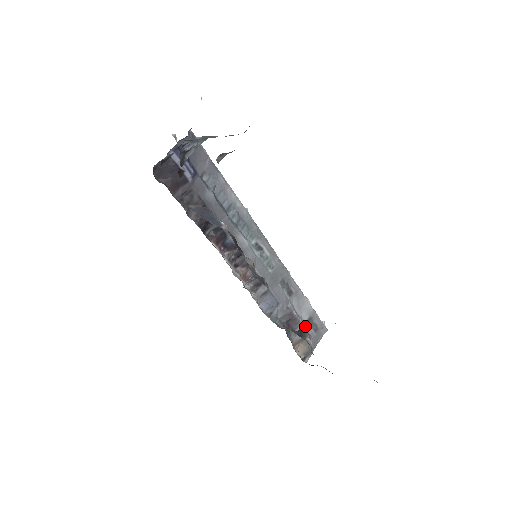
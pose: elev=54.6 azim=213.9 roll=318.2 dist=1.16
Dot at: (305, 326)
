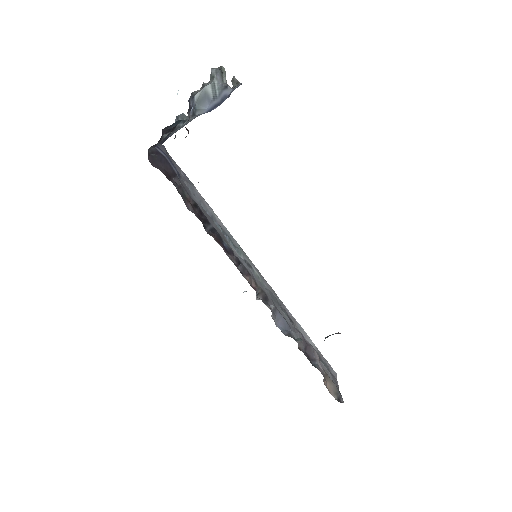
Dot at: occluded
